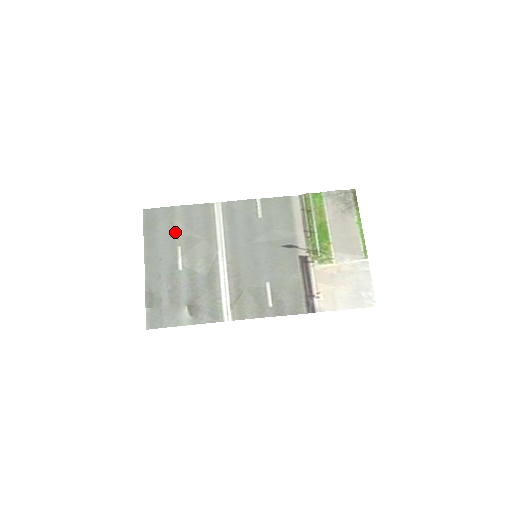
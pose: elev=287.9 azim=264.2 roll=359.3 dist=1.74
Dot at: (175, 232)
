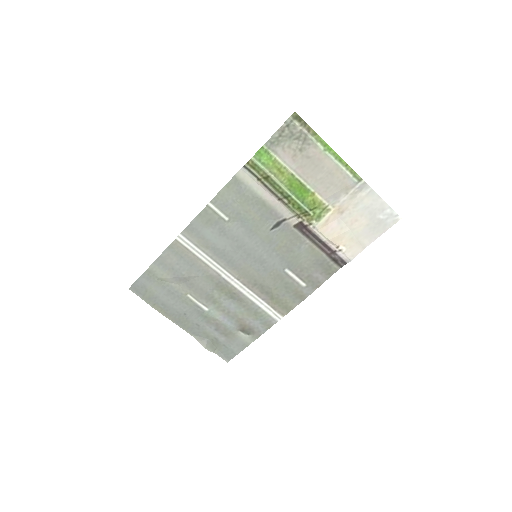
Dot at: (172, 287)
